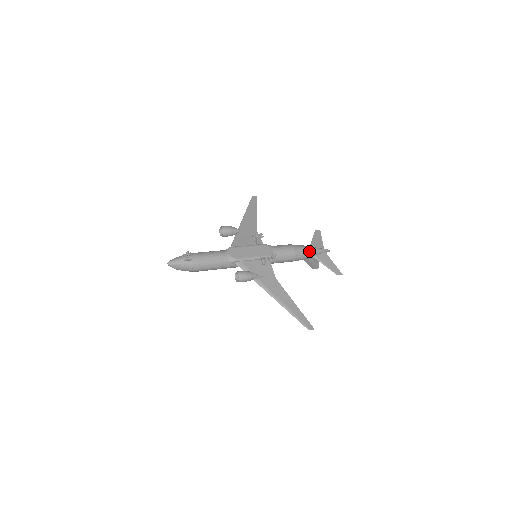
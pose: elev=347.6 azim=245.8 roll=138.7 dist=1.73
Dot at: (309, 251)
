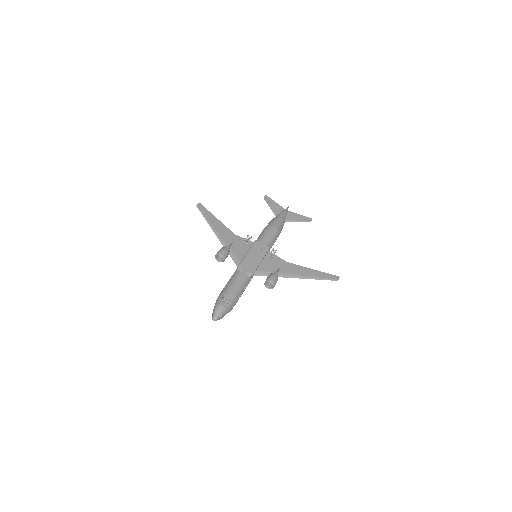
Dot at: (282, 220)
